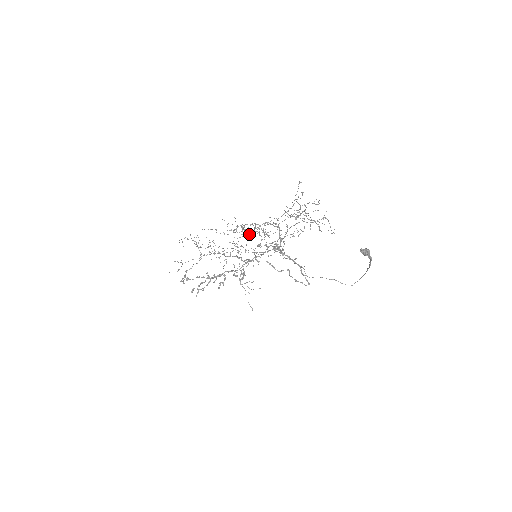
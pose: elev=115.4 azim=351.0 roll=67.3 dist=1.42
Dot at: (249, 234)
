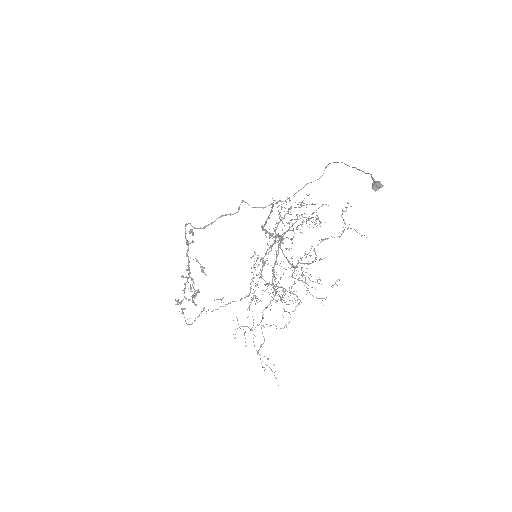
Dot at: (257, 266)
